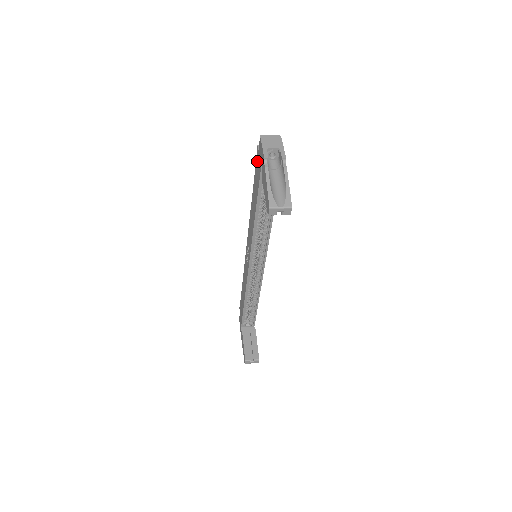
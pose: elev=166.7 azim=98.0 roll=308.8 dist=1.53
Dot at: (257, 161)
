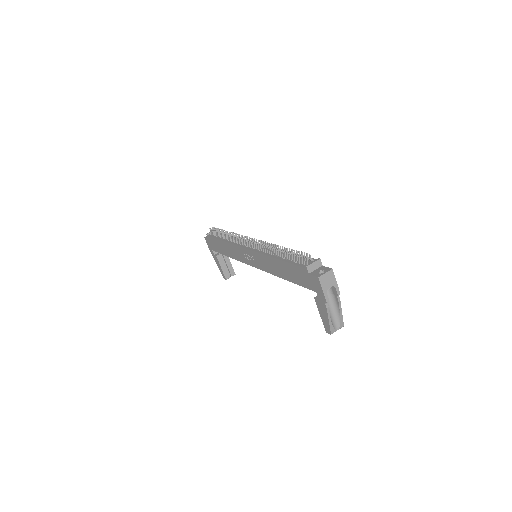
Dot at: (303, 273)
